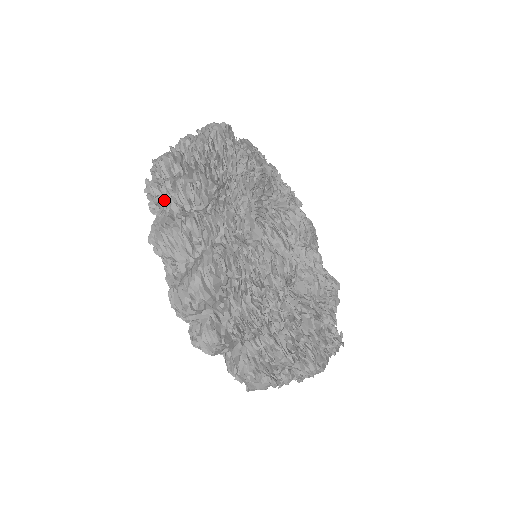
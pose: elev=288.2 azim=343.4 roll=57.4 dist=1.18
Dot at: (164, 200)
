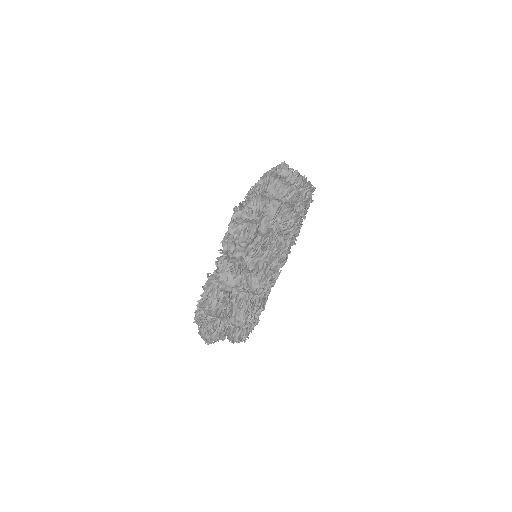
Dot at: (285, 174)
